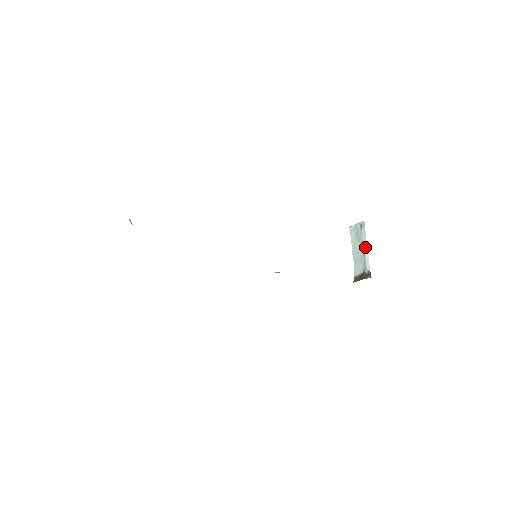
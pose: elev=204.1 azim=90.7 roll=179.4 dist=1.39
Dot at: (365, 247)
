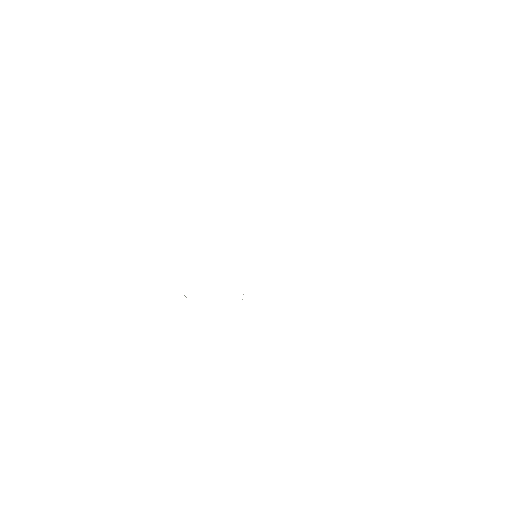
Dot at: occluded
